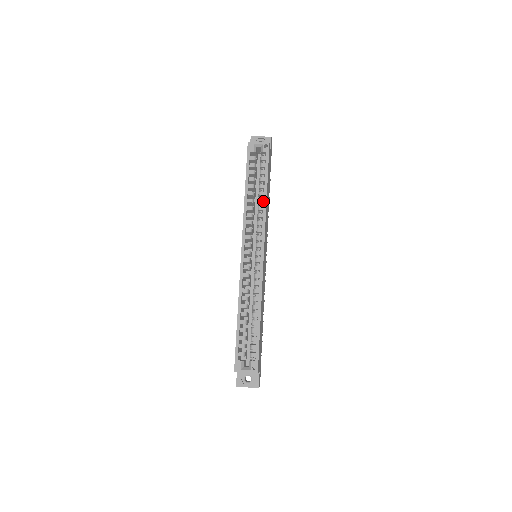
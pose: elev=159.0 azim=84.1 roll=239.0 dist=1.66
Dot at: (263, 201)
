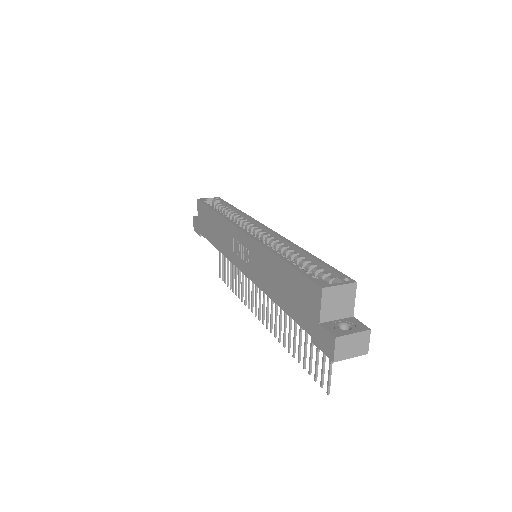
Dot at: (238, 215)
